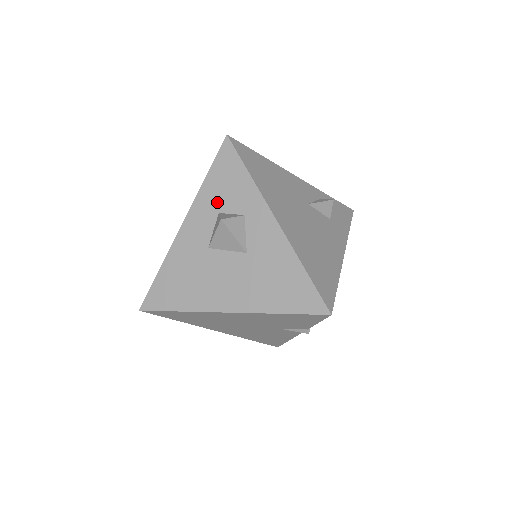
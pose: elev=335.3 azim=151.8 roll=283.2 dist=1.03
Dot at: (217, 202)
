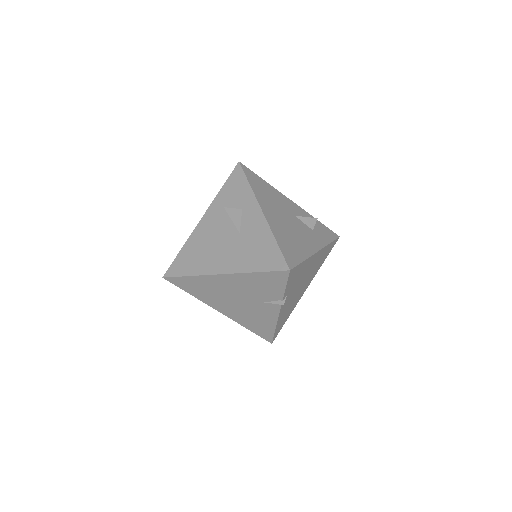
Dot at: (226, 202)
